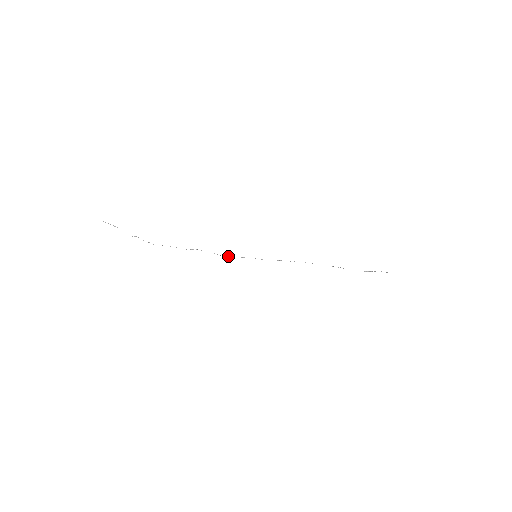
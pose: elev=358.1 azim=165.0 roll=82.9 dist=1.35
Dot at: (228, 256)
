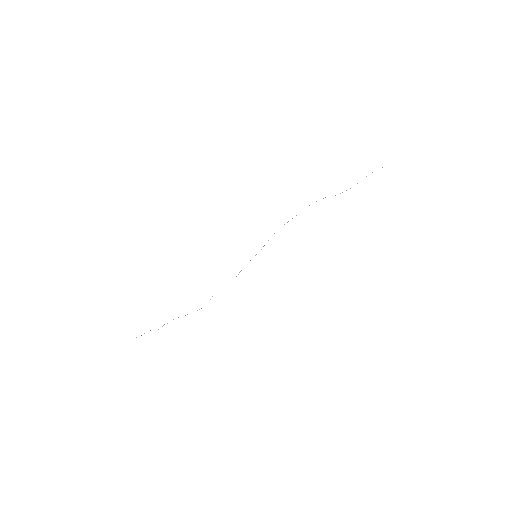
Dot at: (236, 276)
